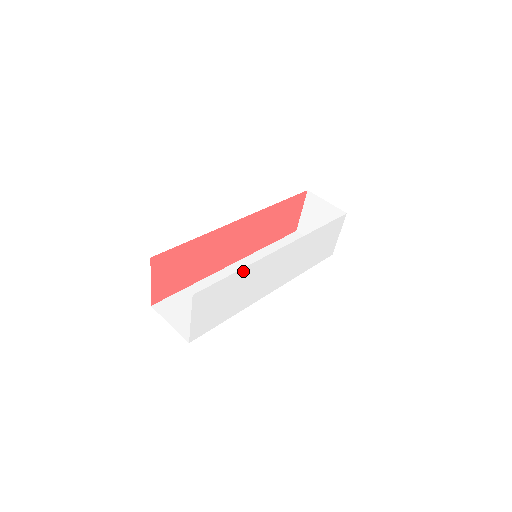
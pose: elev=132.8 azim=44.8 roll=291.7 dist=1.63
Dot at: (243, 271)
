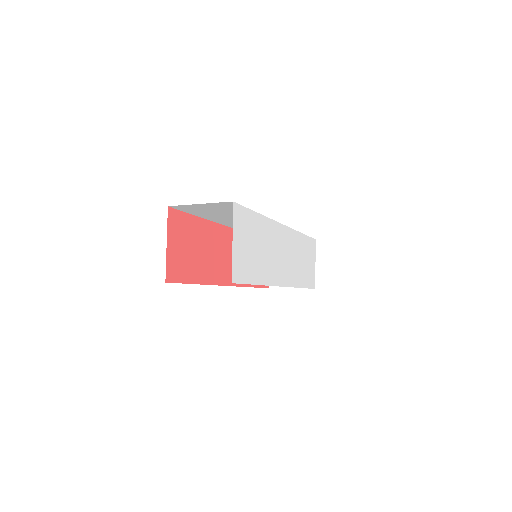
Dot at: (263, 220)
